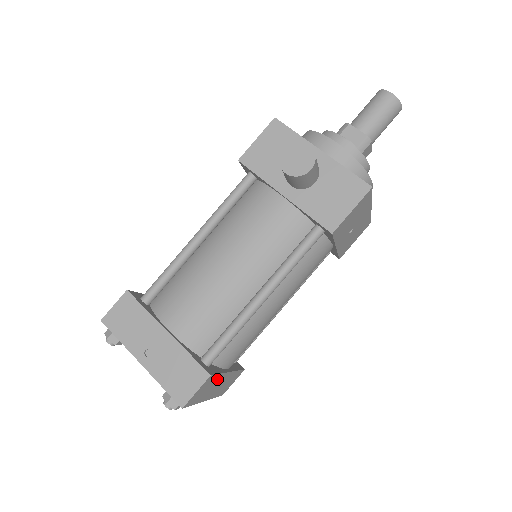
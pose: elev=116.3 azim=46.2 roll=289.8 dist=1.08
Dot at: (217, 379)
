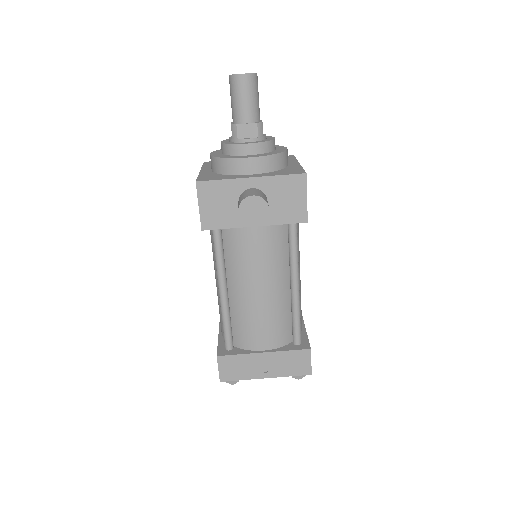
Dot at: occluded
